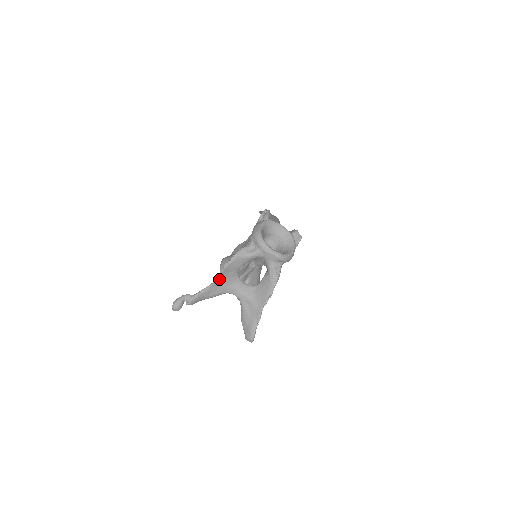
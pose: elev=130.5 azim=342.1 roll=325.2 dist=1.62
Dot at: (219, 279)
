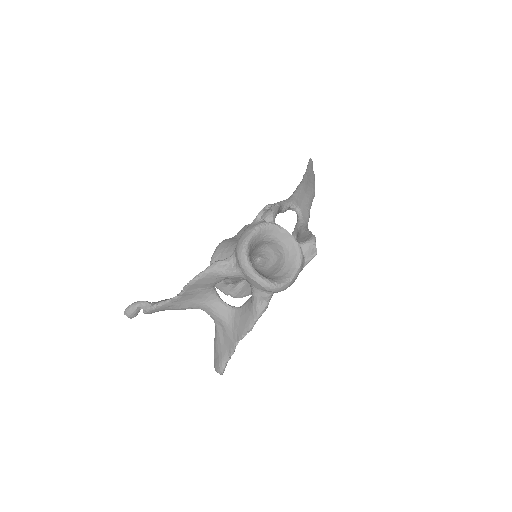
Dot at: (183, 295)
